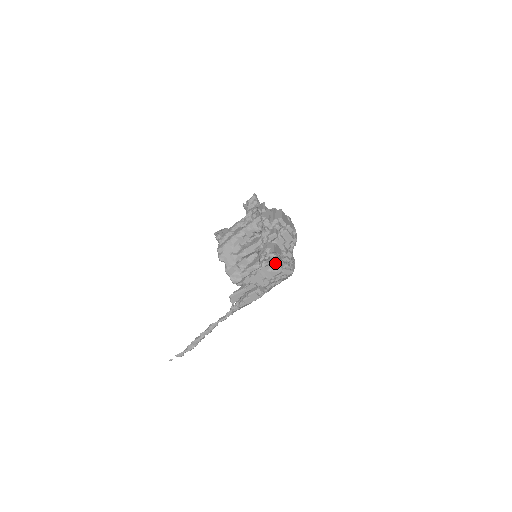
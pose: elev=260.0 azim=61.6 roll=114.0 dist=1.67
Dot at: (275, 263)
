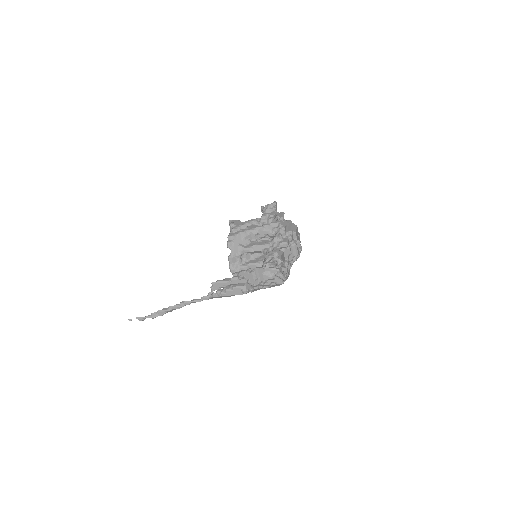
Dot at: (272, 269)
